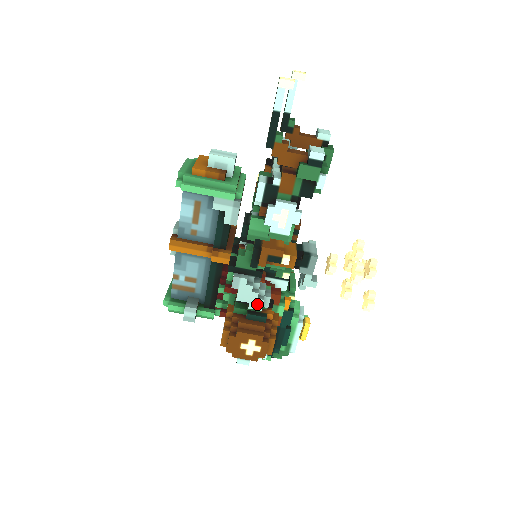
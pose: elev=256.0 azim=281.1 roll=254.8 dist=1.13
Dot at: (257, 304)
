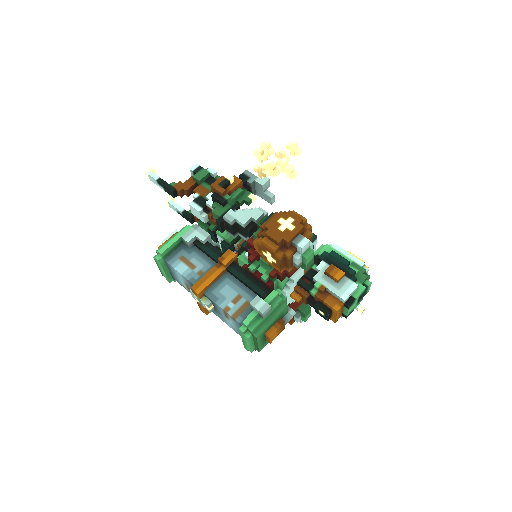
Dot at: (256, 213)
